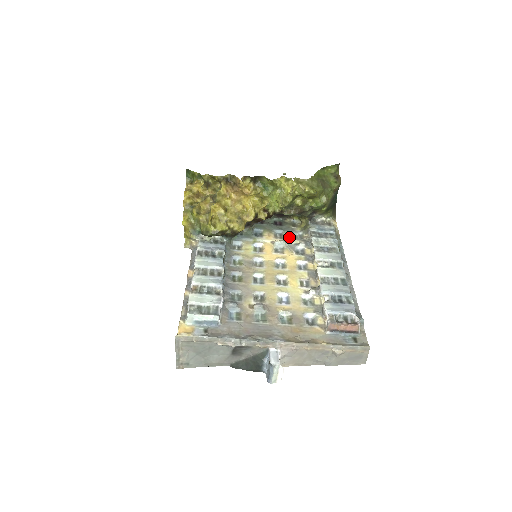
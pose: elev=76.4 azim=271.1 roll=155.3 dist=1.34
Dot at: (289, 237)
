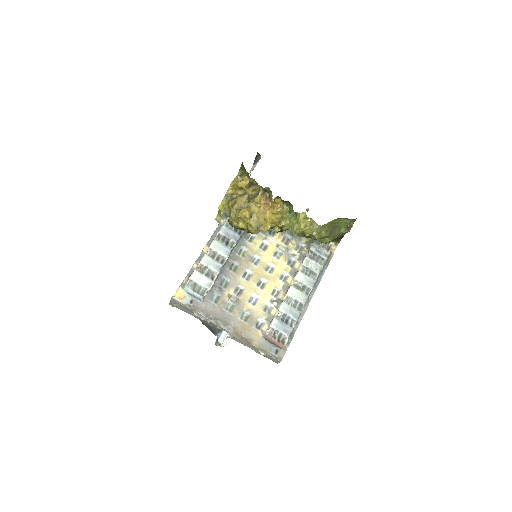
Dot at: (292, 245)
